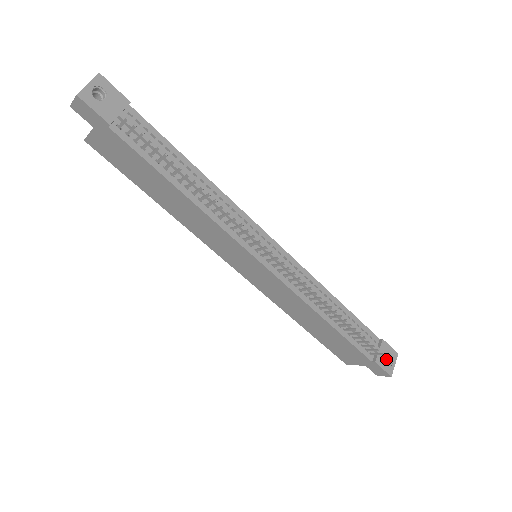
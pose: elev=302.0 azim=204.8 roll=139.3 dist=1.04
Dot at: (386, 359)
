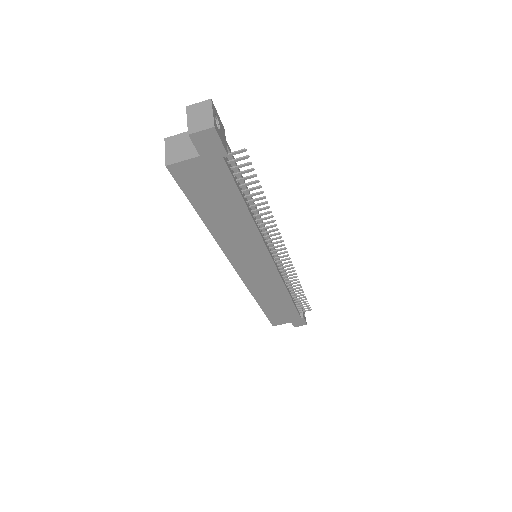
Dot at: occluded
